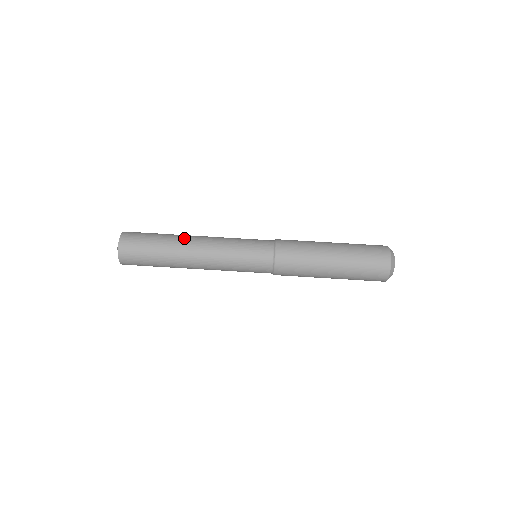
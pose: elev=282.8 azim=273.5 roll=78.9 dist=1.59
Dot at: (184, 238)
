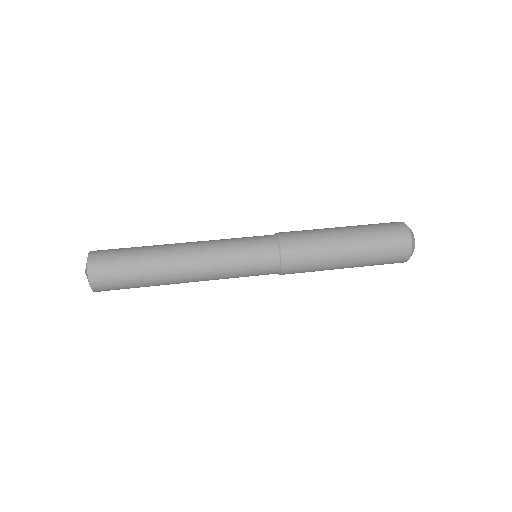
Dot at: (168, 244)
